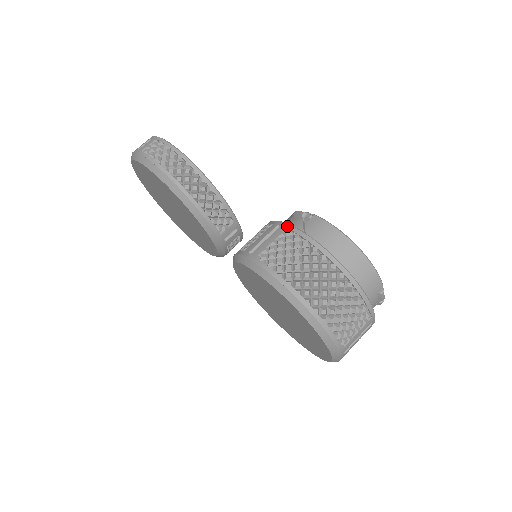
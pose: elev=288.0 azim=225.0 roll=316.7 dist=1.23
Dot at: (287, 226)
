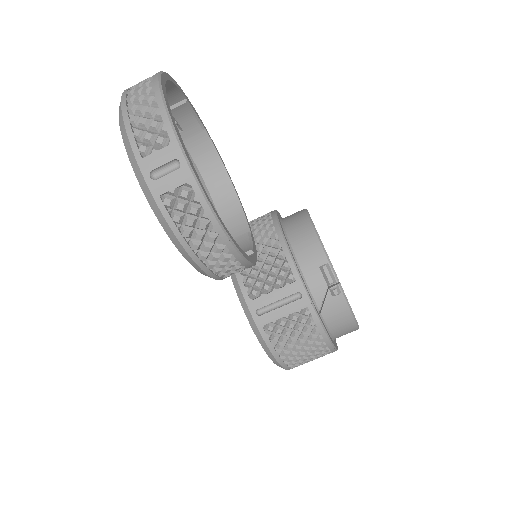
Dot at: (309, 305)
